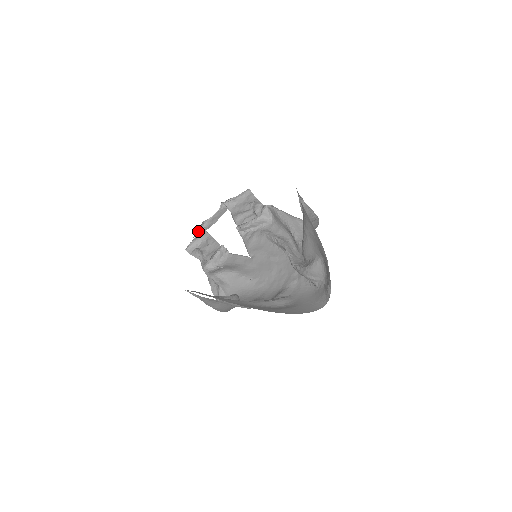
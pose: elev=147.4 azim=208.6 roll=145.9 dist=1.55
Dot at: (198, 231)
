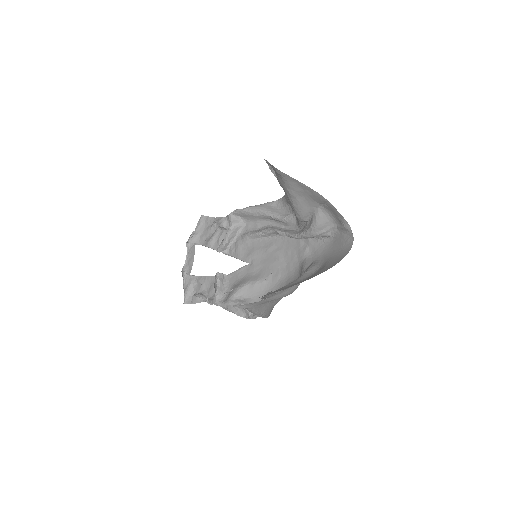
Dot at: (183, 281)
